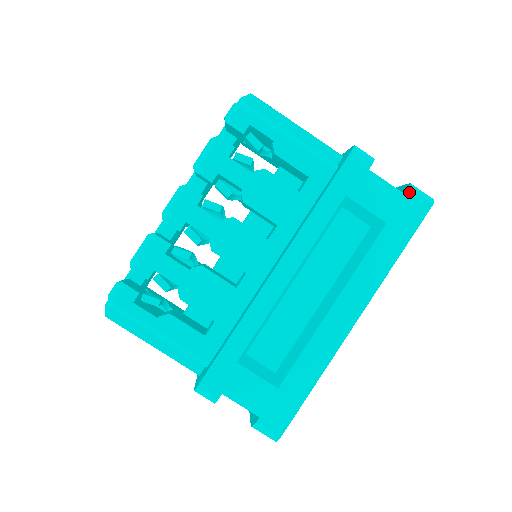
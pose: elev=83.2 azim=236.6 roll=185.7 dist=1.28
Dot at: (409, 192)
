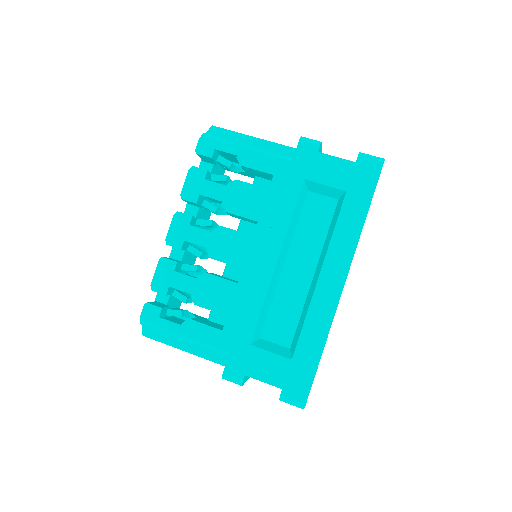
Dot at: (359, 159)
